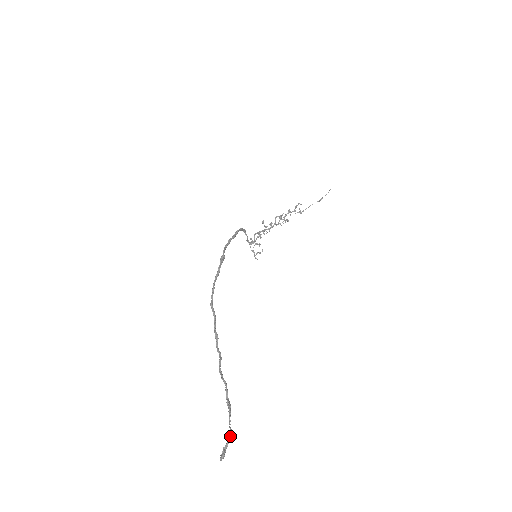
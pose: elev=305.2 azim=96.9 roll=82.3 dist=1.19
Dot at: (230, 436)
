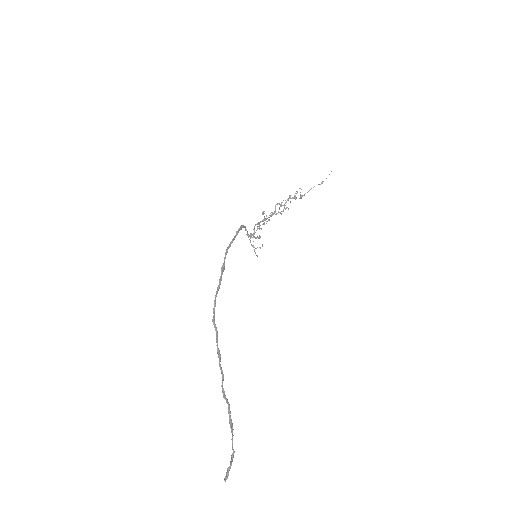
Dot at: occluded
